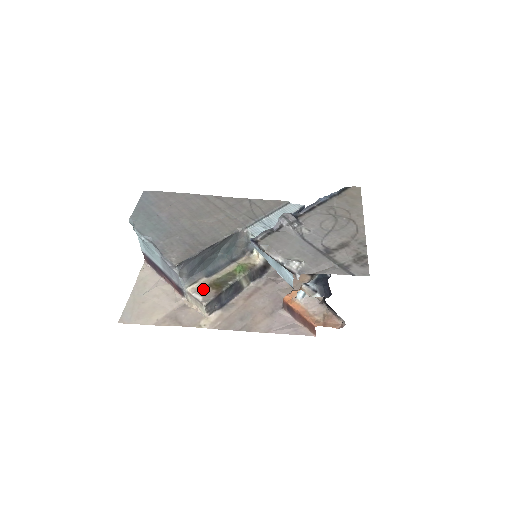
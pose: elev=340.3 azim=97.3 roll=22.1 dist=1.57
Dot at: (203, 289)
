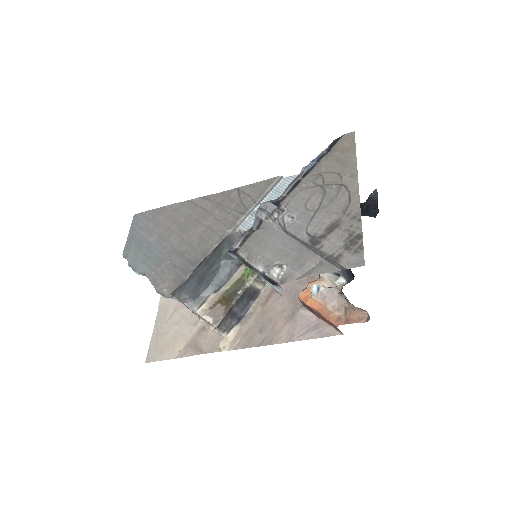
Dot at: (213, 308)
